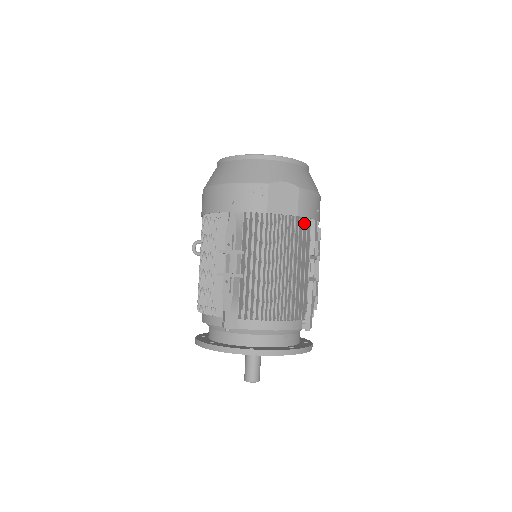
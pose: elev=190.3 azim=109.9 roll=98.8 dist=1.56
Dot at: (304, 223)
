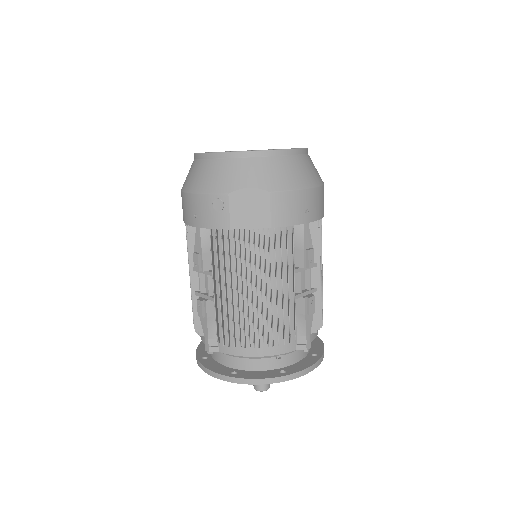
Dot at: (286, 232)
